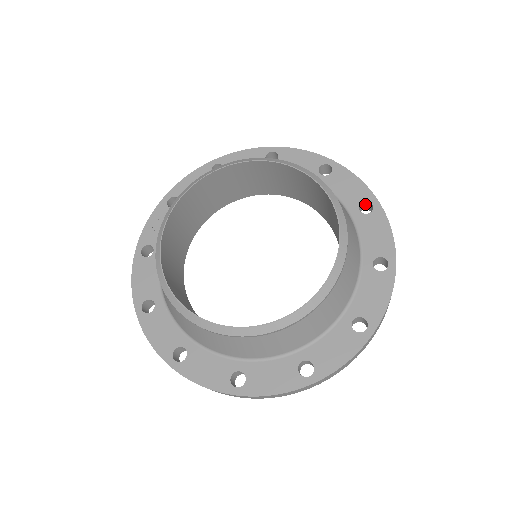
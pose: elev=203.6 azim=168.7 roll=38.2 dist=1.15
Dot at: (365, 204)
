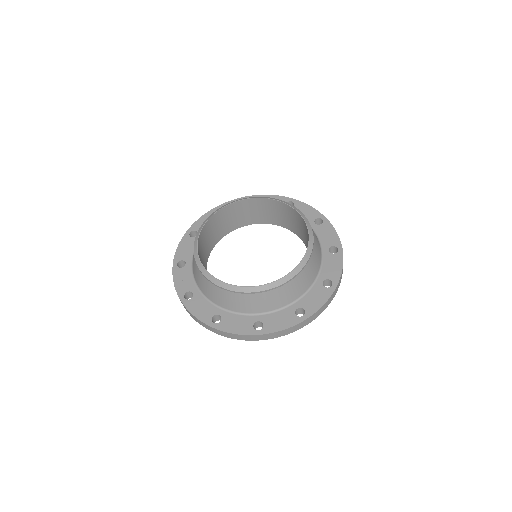
Dot at: occluded
